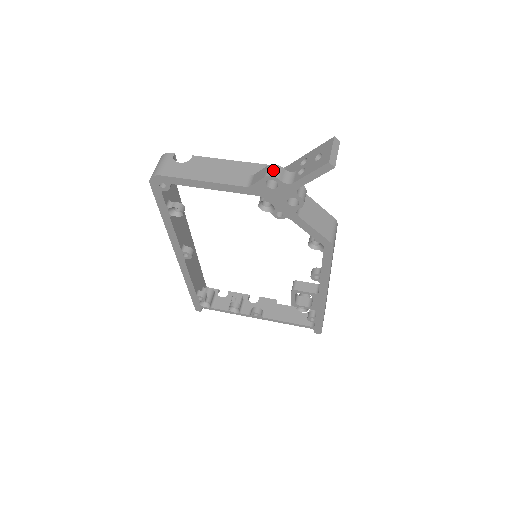
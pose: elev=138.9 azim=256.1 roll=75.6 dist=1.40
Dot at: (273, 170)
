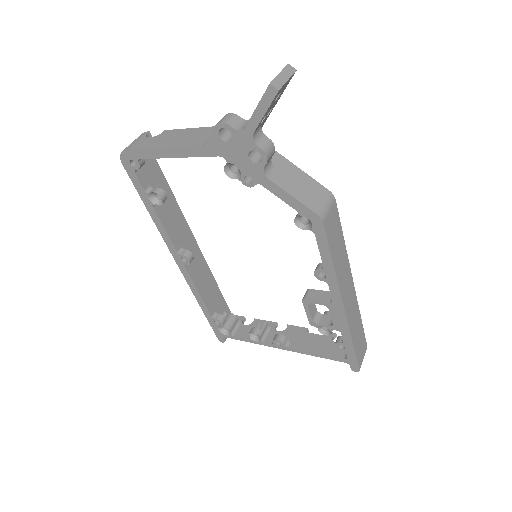
Dot at: (225, 118)
